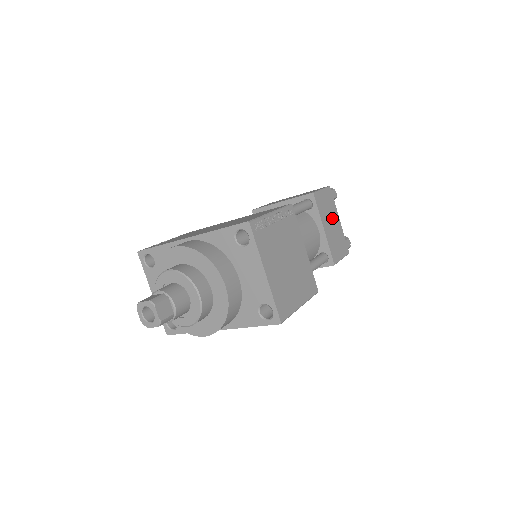
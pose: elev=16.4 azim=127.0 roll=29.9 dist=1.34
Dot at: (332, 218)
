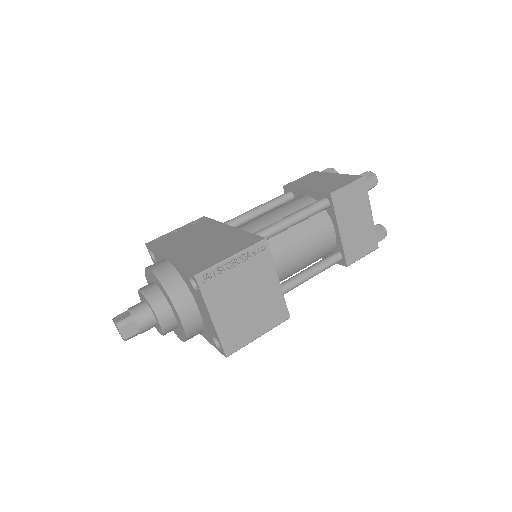
Dot at: (358, 215)
